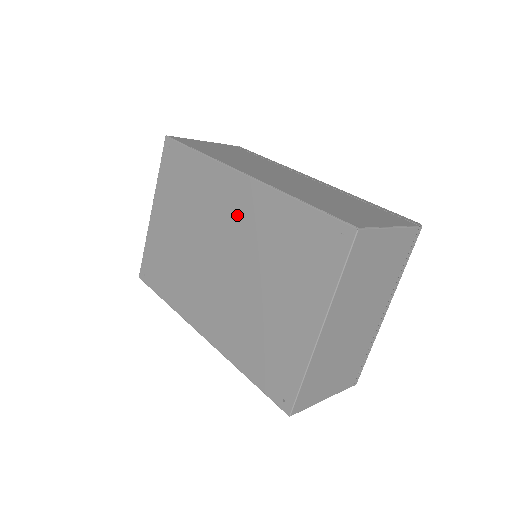
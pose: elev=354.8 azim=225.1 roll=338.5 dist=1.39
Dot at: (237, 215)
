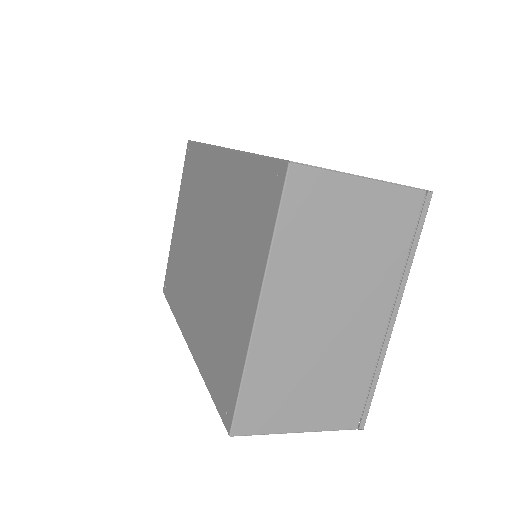
Dot at: (216, 195)
